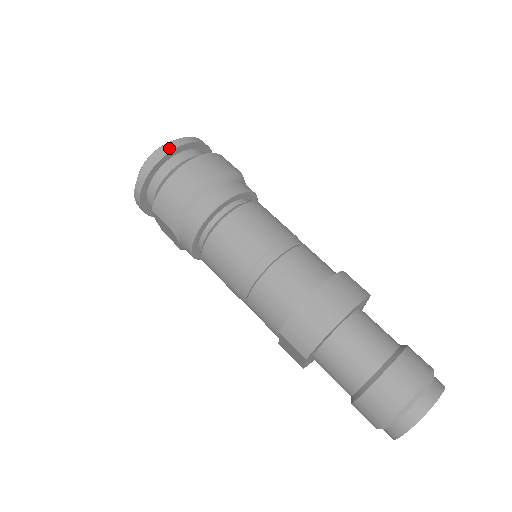
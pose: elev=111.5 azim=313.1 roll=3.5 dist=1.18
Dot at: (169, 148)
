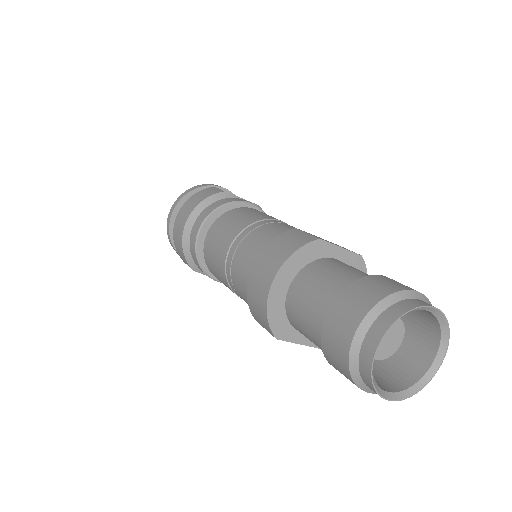
Dot at: (172, 209)
